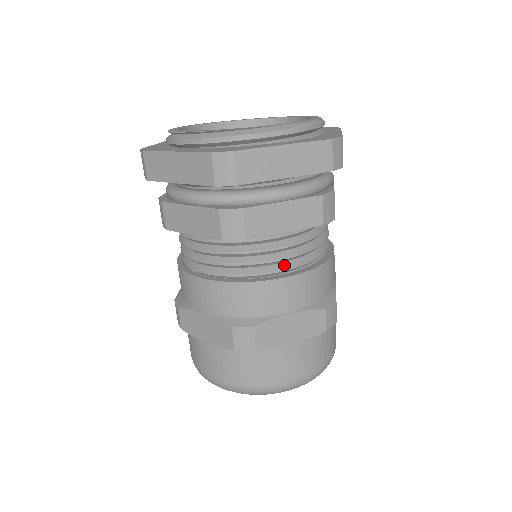
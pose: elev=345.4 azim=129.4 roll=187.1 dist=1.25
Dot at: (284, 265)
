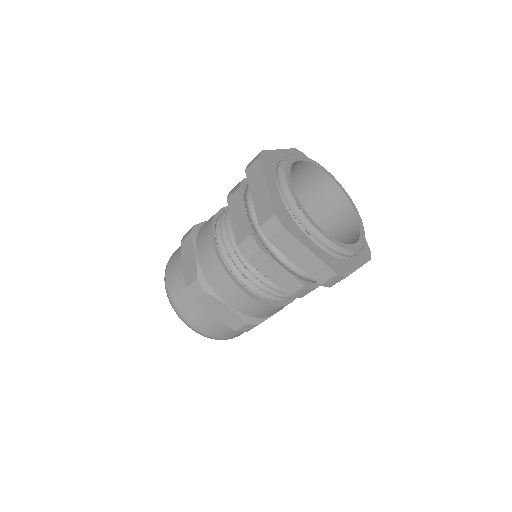
Dot at: (252, 286)
